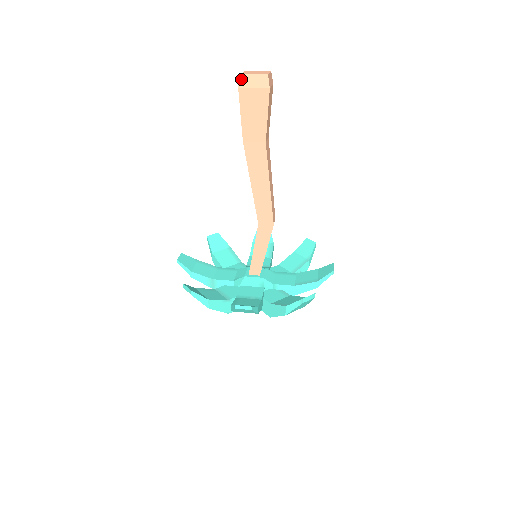
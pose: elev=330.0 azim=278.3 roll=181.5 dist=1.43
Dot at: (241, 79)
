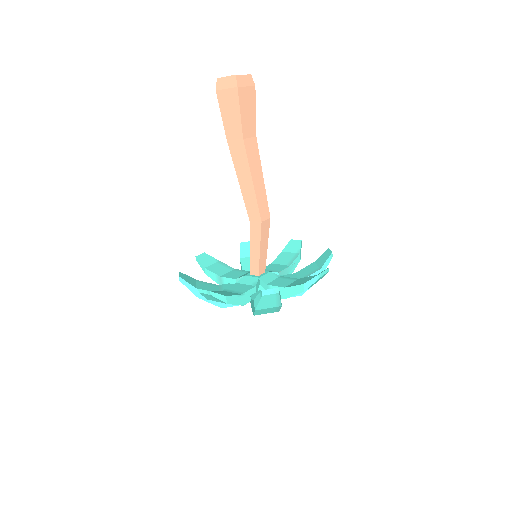
Dot at: (217, 83)
